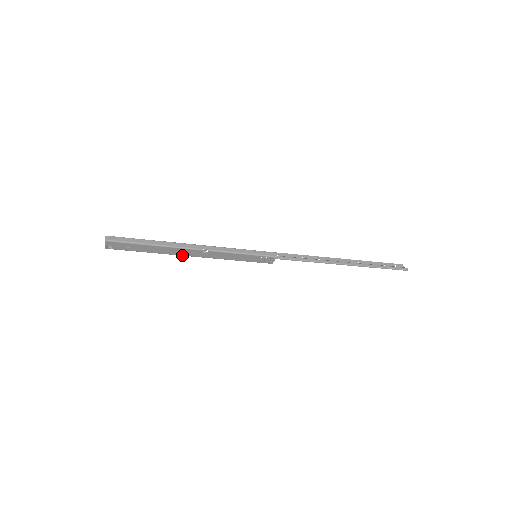
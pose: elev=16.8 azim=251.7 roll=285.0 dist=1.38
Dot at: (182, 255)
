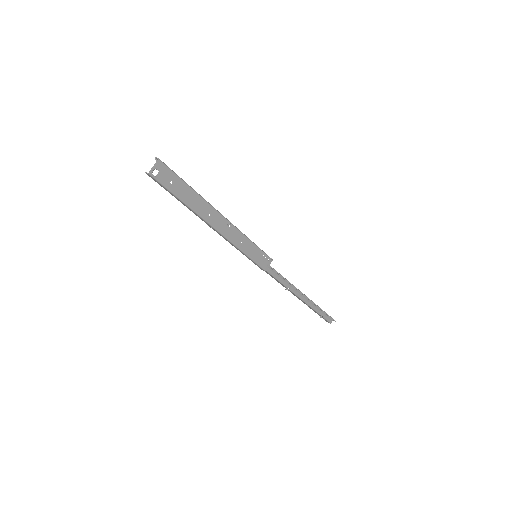
Dot at: (208, 222)
